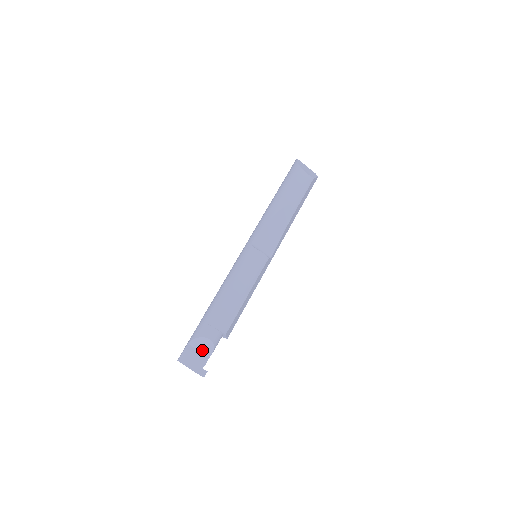
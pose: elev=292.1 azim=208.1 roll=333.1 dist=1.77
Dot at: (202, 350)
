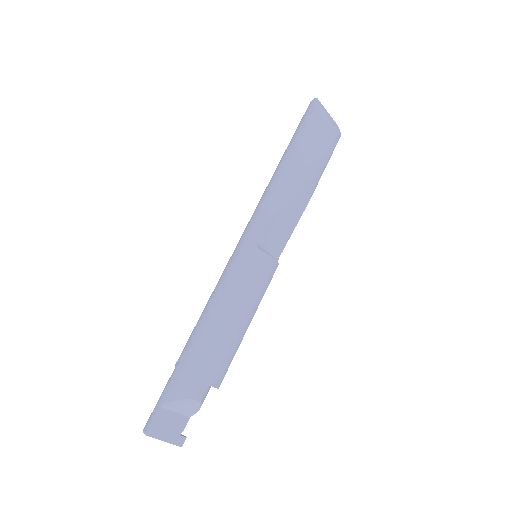
Dot at: (181, 411)
